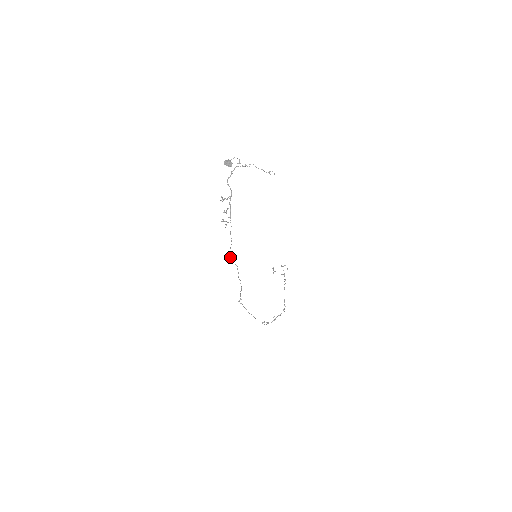
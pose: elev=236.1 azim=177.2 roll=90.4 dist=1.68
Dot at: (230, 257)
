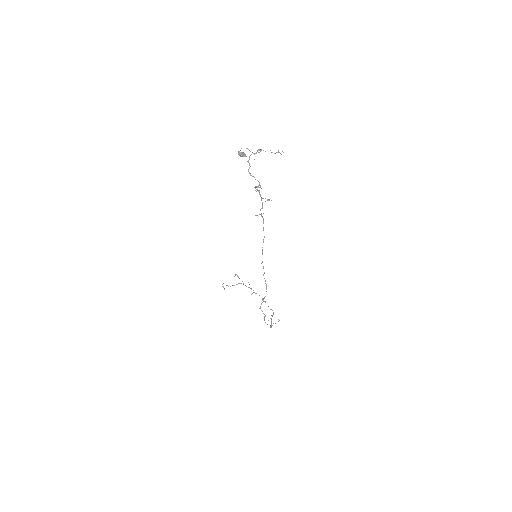
Dot at: occluded
